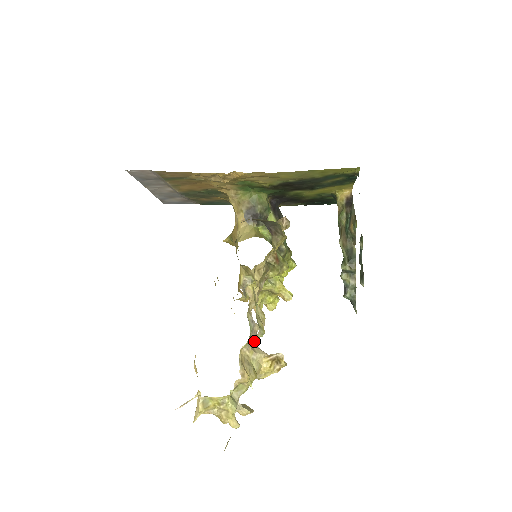
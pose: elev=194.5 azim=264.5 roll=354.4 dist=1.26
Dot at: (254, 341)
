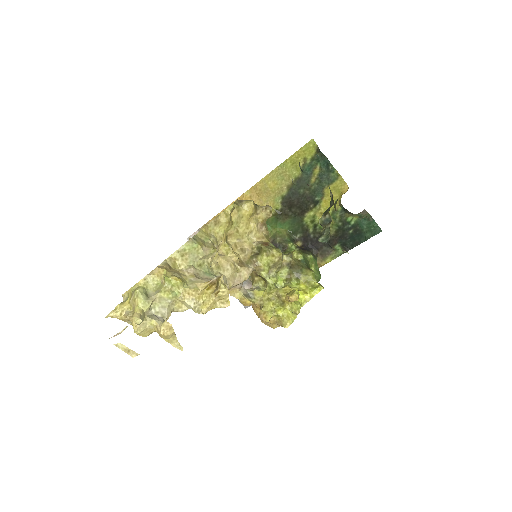
Dot at: occluded
